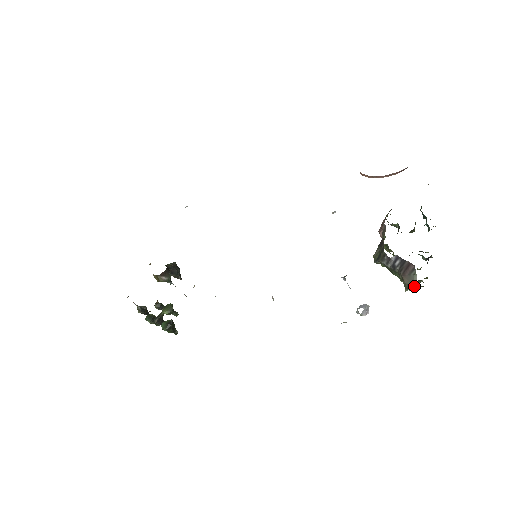
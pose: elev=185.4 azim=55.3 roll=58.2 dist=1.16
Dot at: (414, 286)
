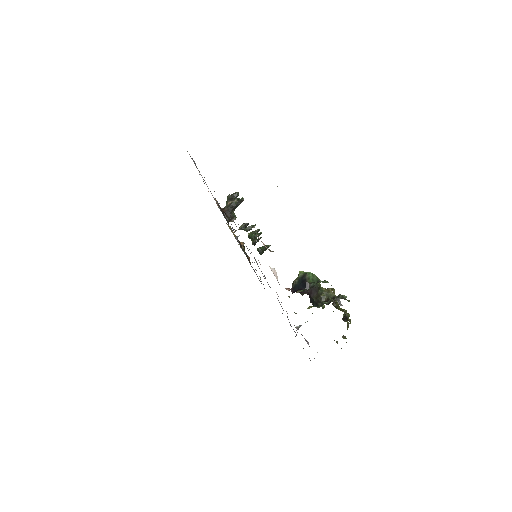
Dot at: occluded
